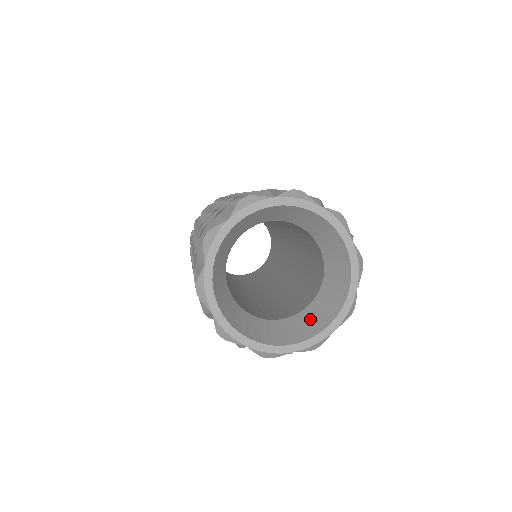
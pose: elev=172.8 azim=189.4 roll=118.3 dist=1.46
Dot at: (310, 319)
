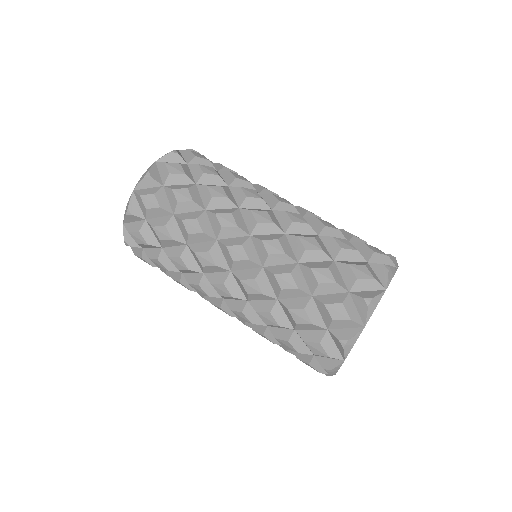
Dot at: occluded
